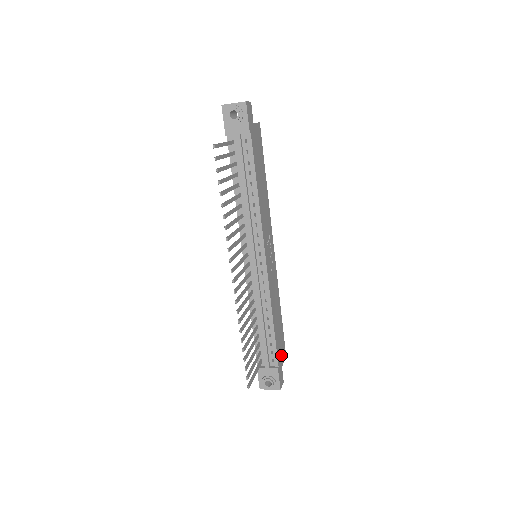
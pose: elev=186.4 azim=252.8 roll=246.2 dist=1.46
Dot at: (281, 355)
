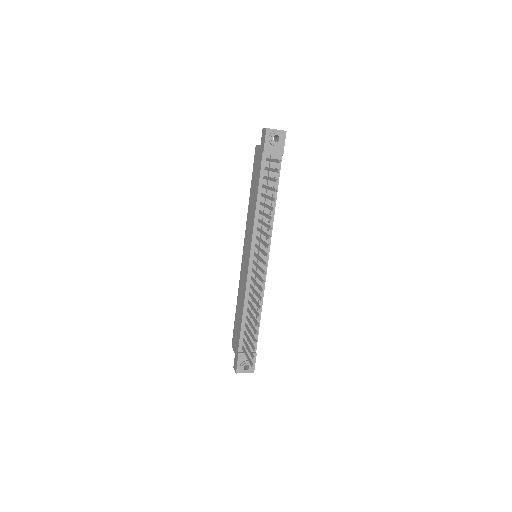
Dot at: occluded
